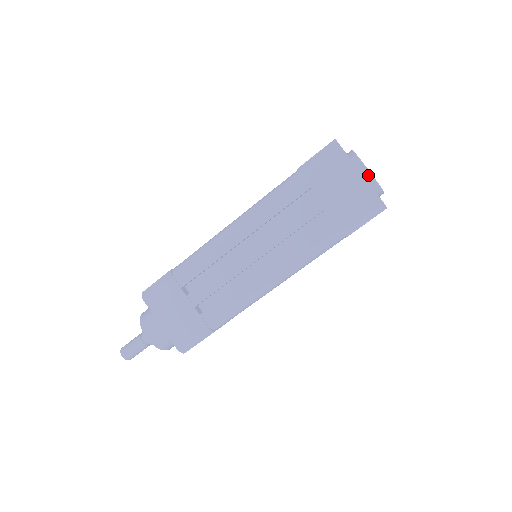
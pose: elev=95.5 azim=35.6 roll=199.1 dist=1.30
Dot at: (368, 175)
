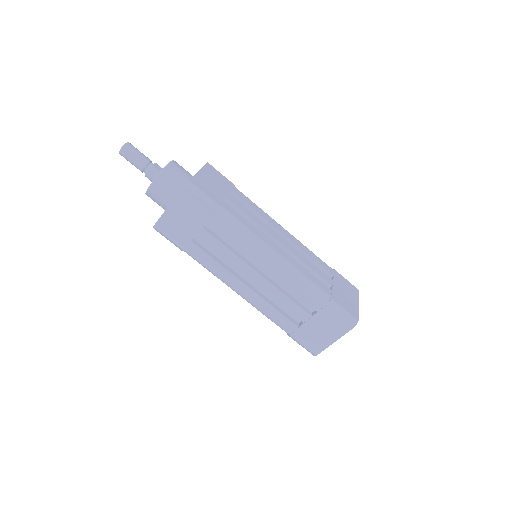
Dot at: occluded
